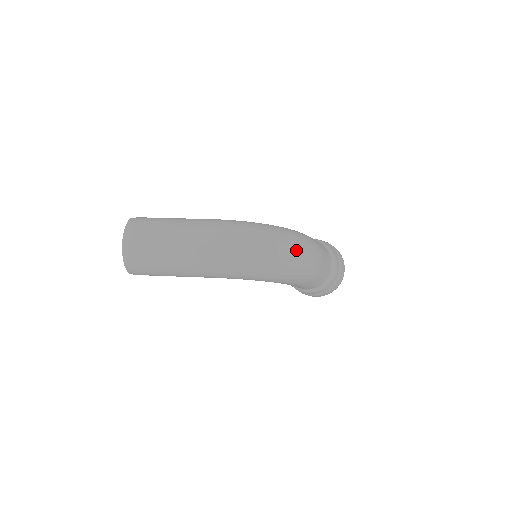
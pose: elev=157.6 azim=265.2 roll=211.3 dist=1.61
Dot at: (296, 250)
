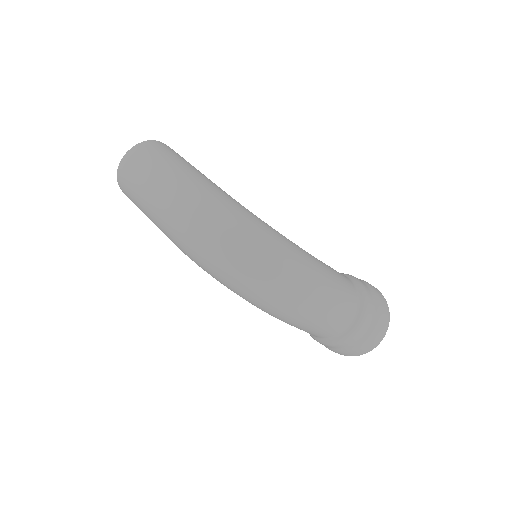
Dot at: (272, 278)
